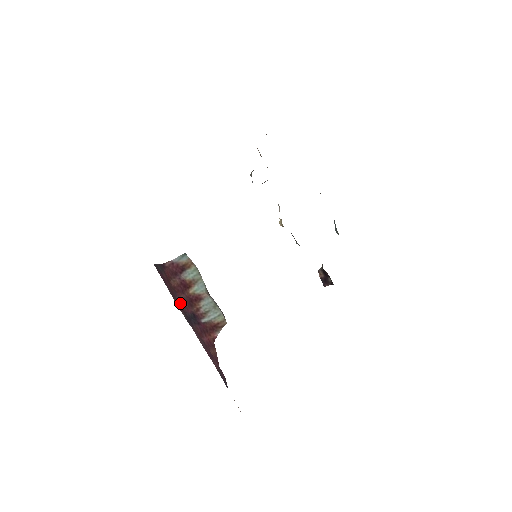
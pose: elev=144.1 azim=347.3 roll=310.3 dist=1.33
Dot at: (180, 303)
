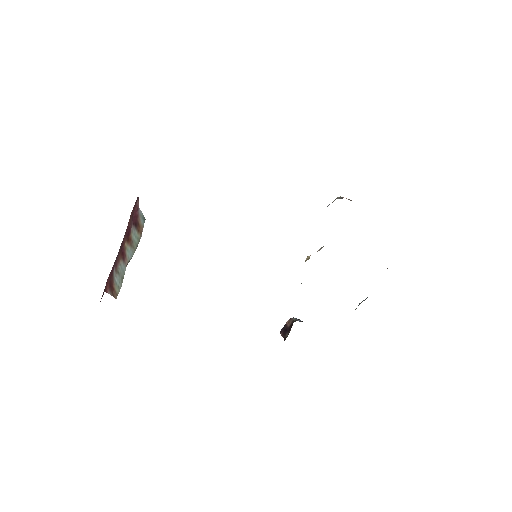
Dot at: occluded
